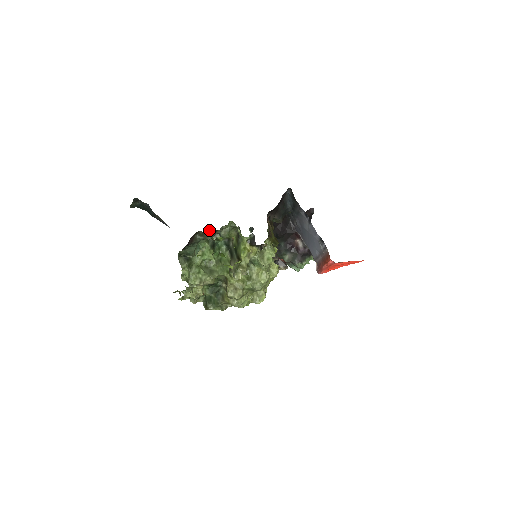
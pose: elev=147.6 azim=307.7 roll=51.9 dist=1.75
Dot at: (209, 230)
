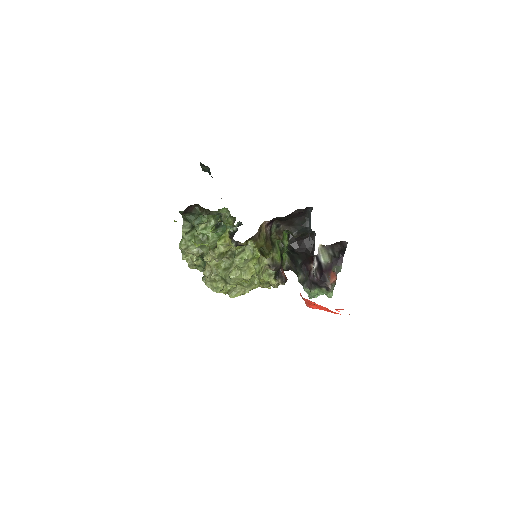
Dot at: occluded
